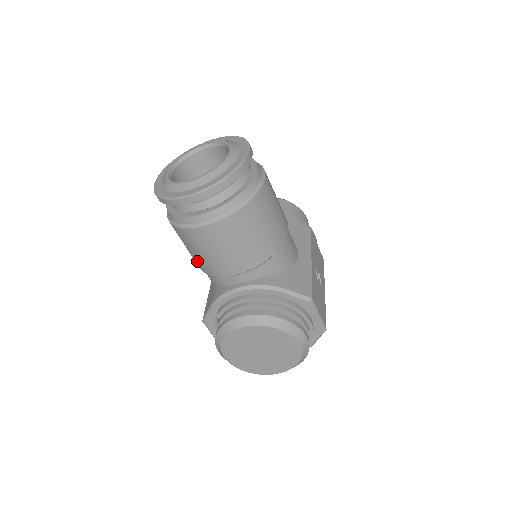
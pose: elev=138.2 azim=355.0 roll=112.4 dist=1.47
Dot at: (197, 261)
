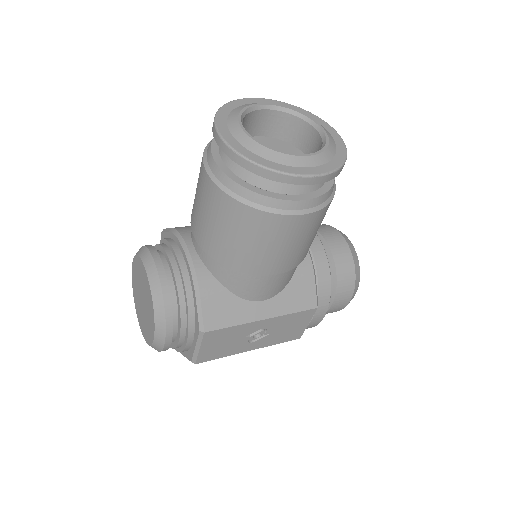
Dot at: occluded
